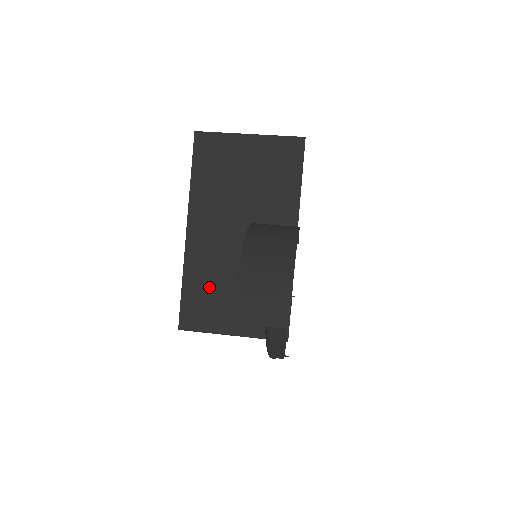
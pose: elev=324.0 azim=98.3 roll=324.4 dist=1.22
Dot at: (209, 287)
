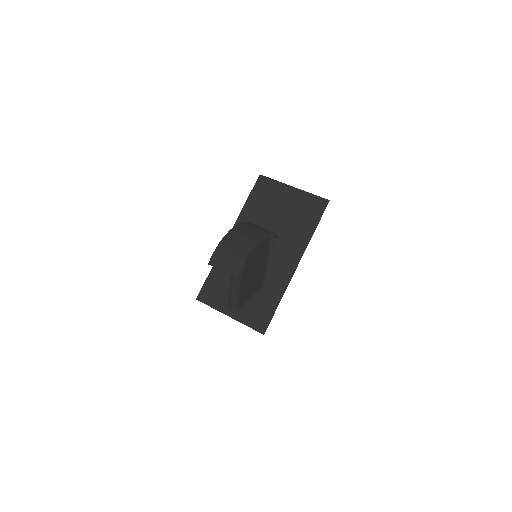
Dot at: (227, 278)
